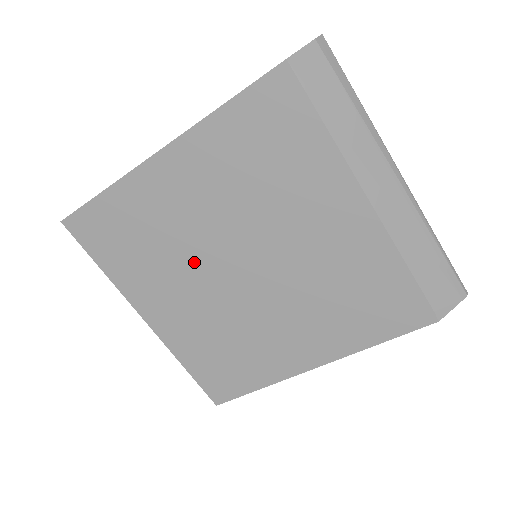
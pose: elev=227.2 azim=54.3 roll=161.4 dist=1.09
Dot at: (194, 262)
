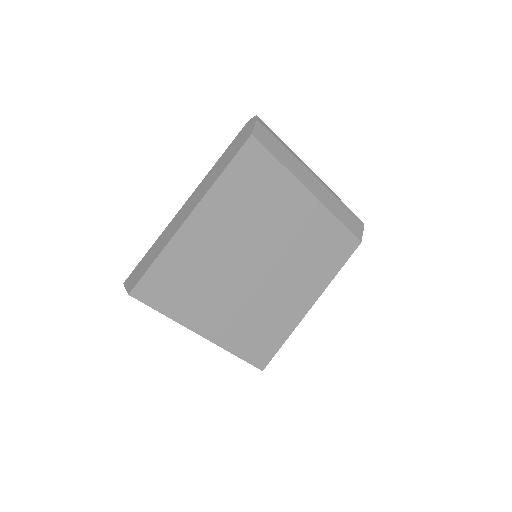
Dot at: (227, 276)
